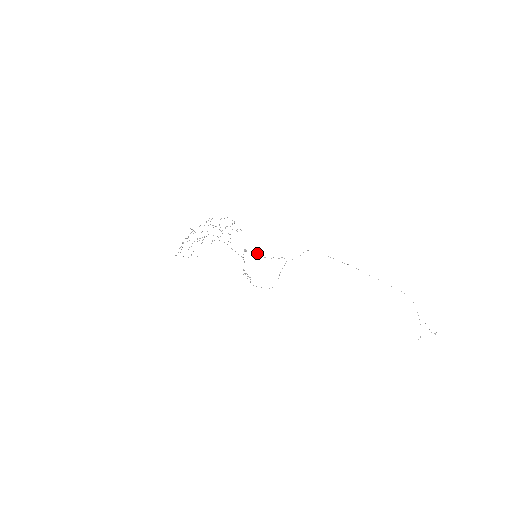
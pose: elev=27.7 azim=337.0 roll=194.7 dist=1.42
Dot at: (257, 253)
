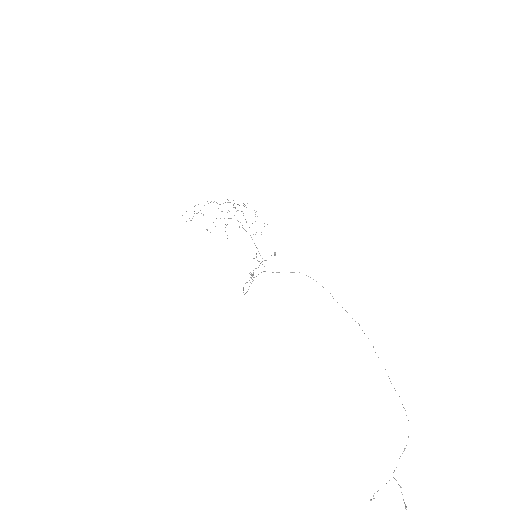
Dot at: occluded
